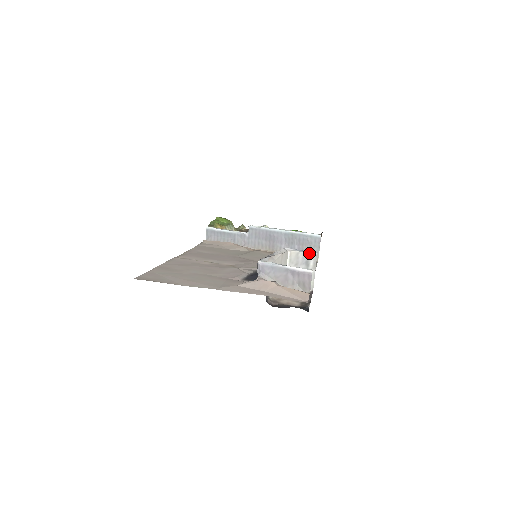
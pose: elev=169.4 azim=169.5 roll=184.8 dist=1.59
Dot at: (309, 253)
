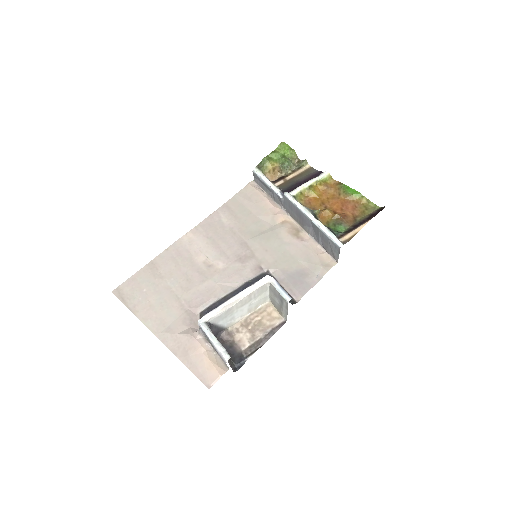
Dot at: (282, 296)
